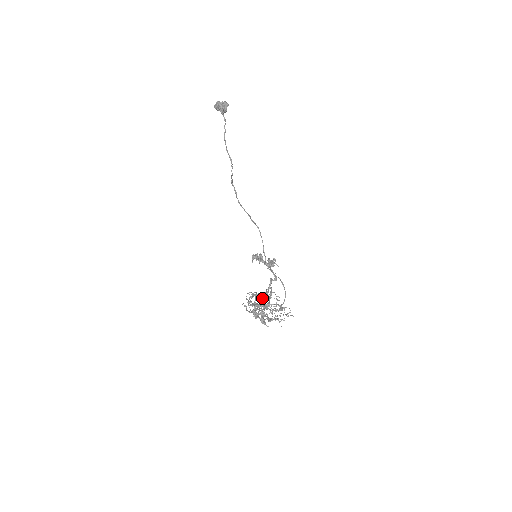
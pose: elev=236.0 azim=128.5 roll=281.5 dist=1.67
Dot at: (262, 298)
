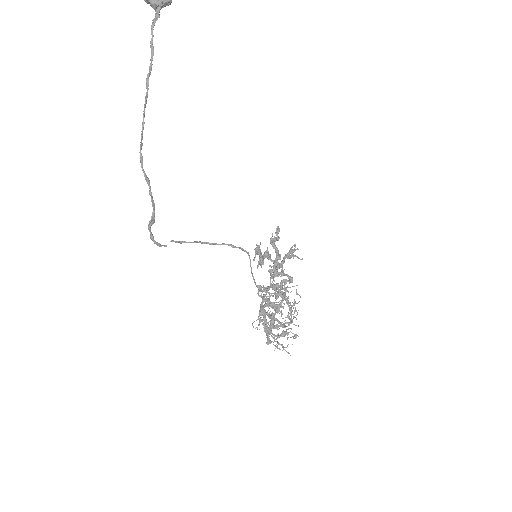
Dot at: occluded
